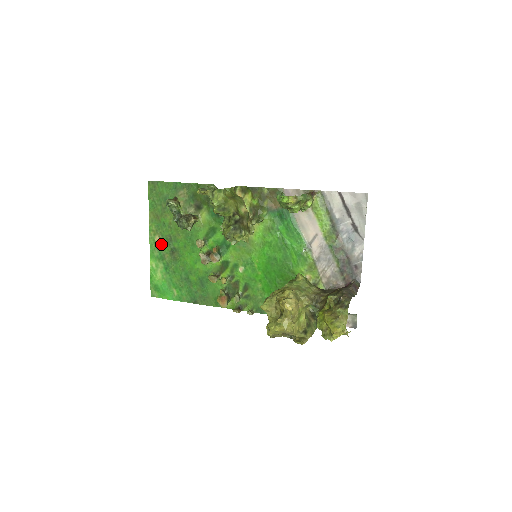
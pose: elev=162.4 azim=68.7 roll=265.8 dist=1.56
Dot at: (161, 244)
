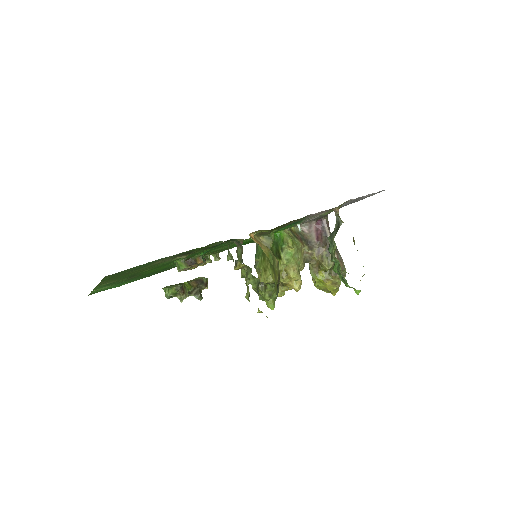
Dot at: occluded
